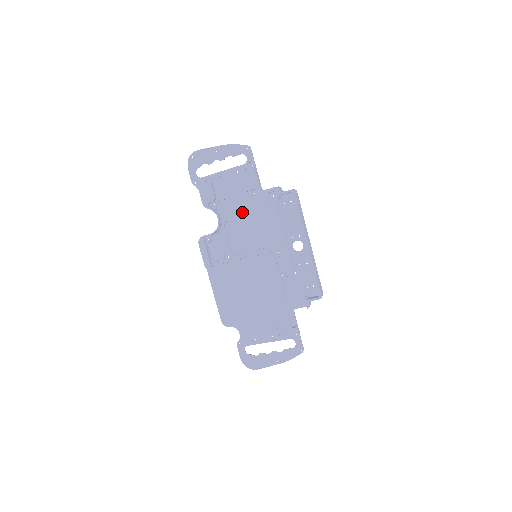
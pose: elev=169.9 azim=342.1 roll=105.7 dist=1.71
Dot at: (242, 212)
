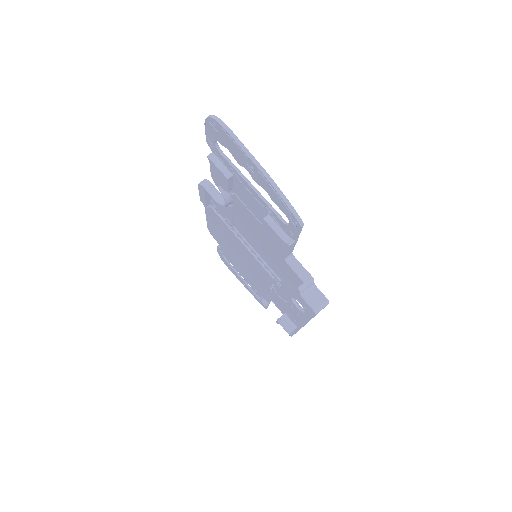
Dot at: (257, 231)
